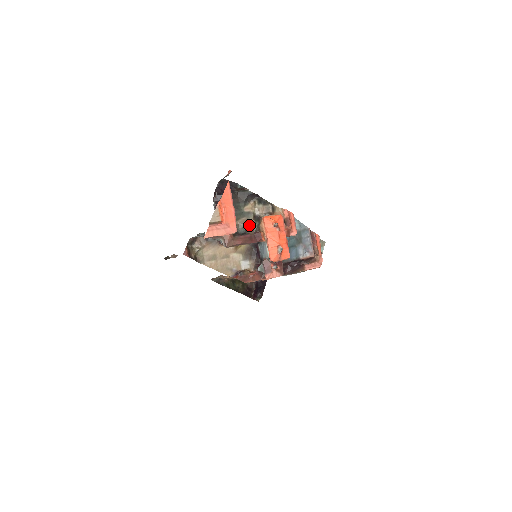
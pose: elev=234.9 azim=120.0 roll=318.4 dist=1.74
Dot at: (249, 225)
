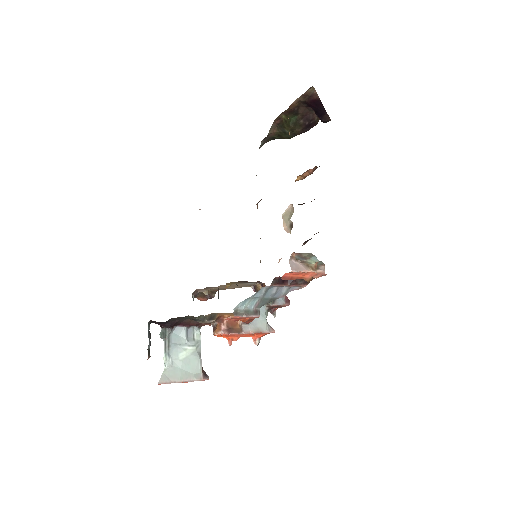
Dot at: occluded
